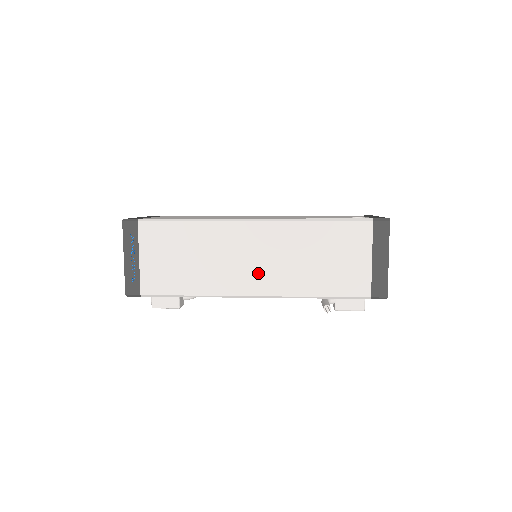
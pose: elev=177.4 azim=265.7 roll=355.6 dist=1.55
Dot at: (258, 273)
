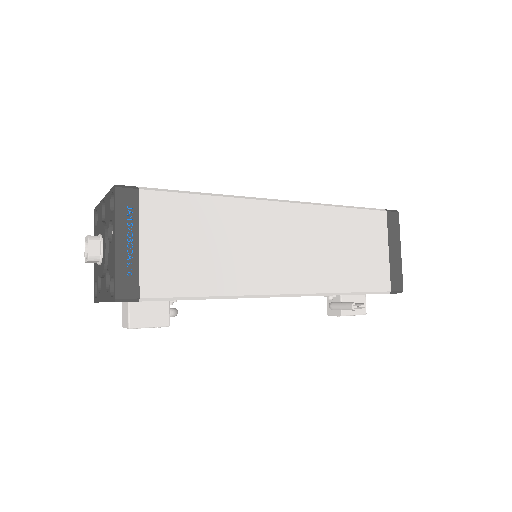
Dot at: (289, 265)
